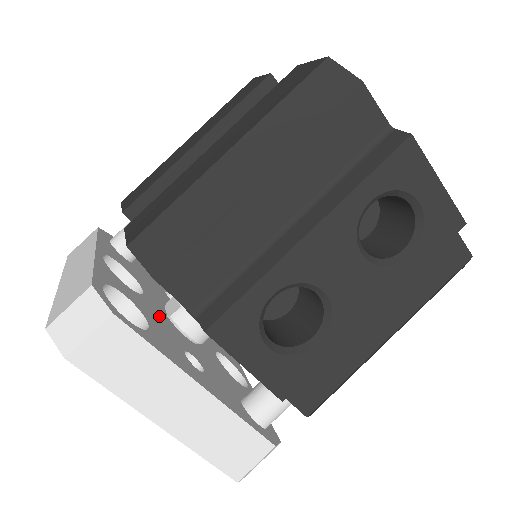
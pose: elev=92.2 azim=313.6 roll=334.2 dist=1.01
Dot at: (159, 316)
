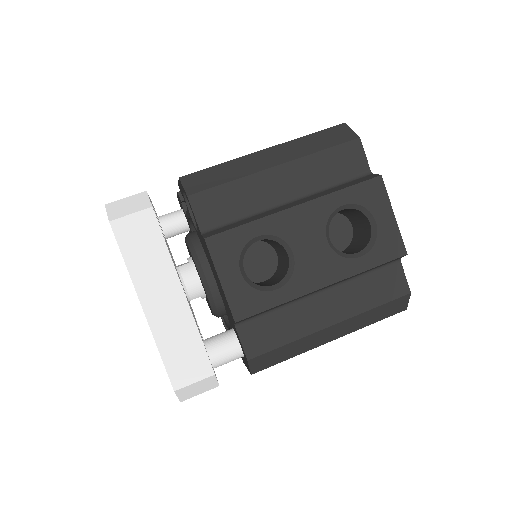
Dot at: occluded
